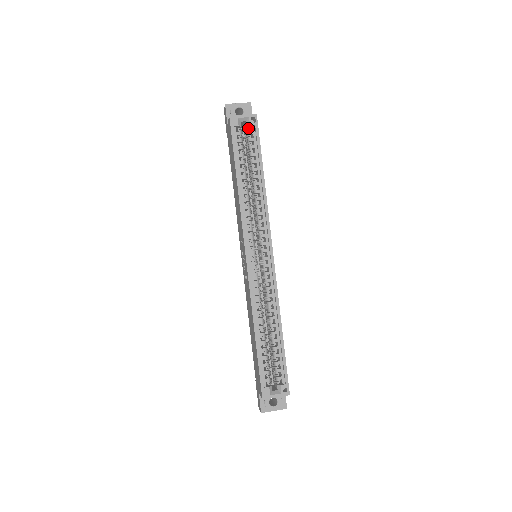
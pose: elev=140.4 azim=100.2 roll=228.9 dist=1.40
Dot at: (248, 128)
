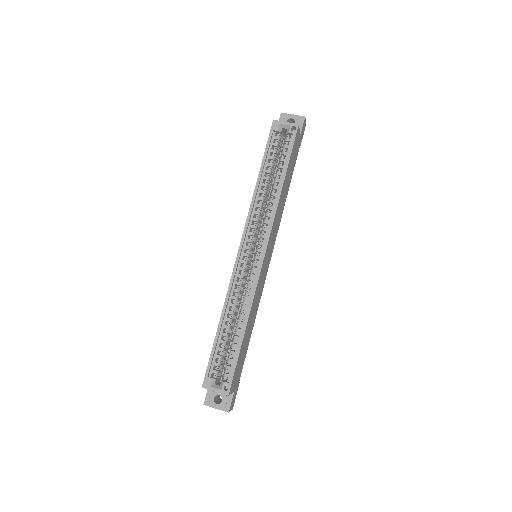
Dot at: (287, 136)
